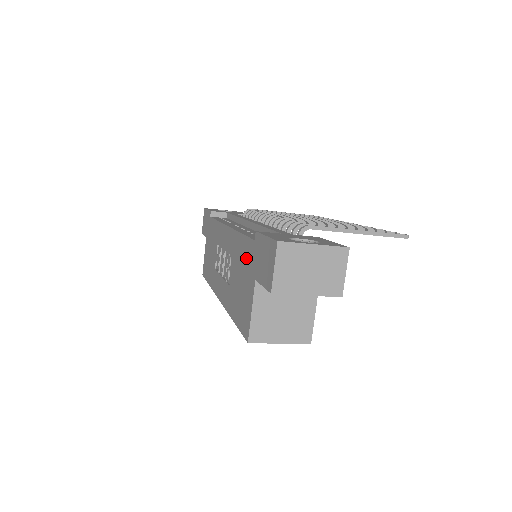
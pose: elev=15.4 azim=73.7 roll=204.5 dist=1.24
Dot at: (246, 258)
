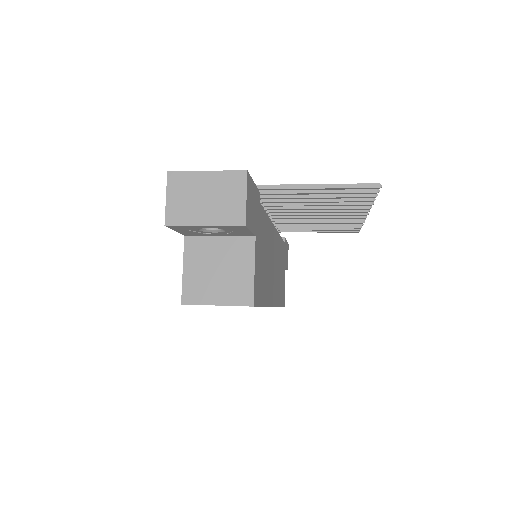
Dot at: occluded
